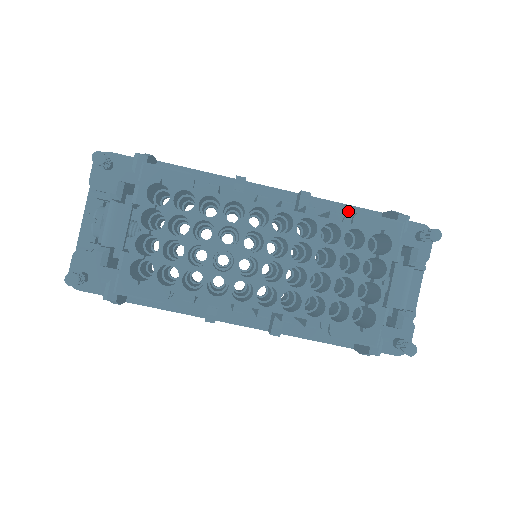
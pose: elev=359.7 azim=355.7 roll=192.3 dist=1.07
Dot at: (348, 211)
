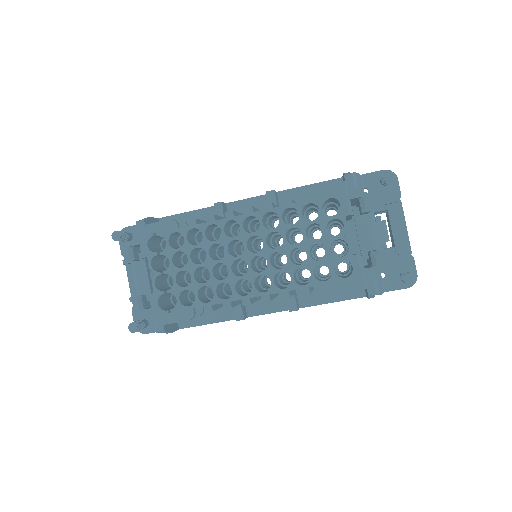
Dot at: occluded
